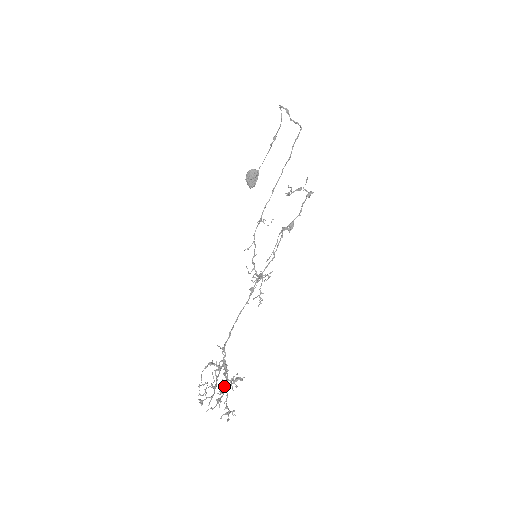
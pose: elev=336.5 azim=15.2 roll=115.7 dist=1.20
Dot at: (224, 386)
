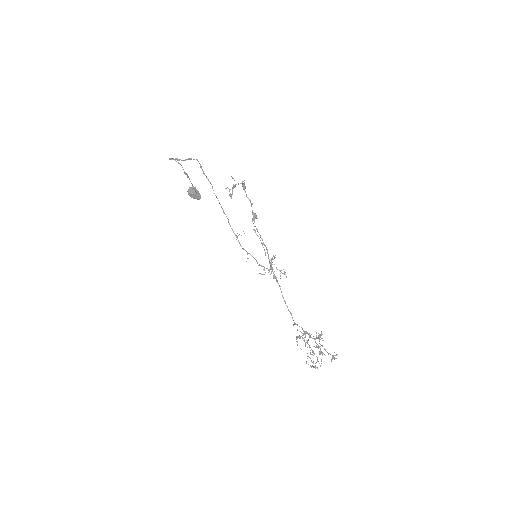
Dot at: (316, 345)
